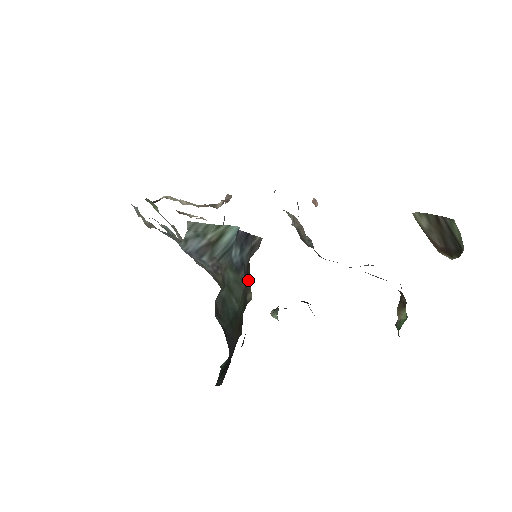
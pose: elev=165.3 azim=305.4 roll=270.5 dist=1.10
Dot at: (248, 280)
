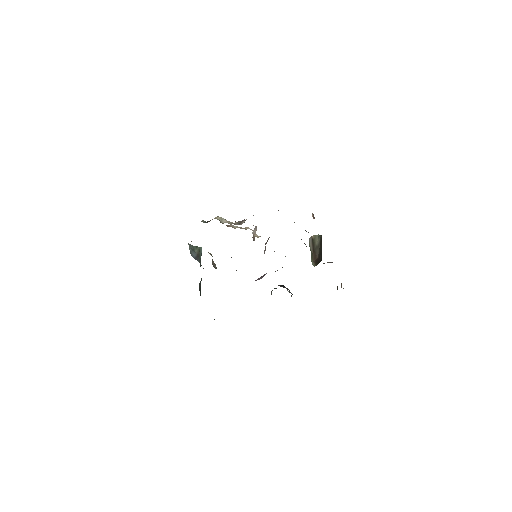
Dot at: occluded
